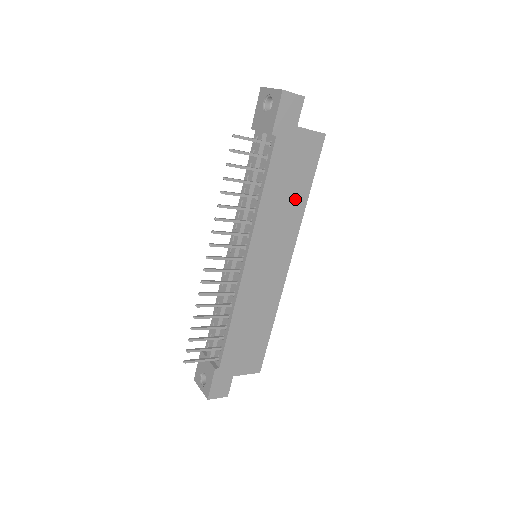
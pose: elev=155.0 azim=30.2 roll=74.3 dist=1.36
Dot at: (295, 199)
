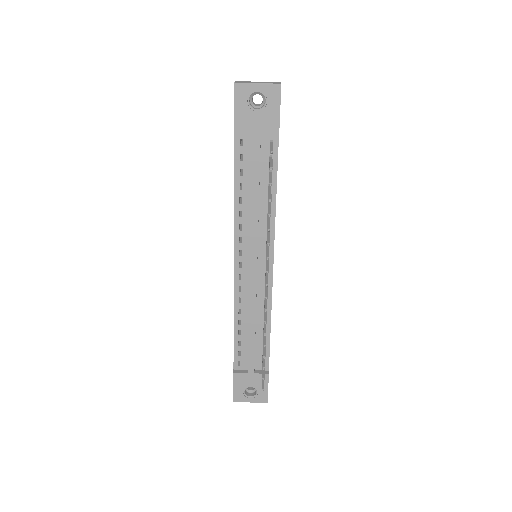
Dot at: occluded
